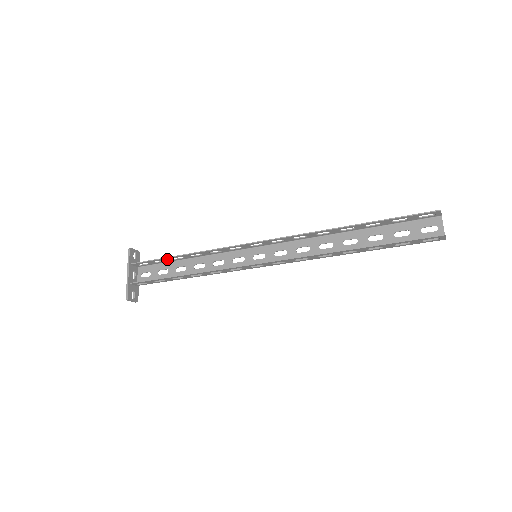
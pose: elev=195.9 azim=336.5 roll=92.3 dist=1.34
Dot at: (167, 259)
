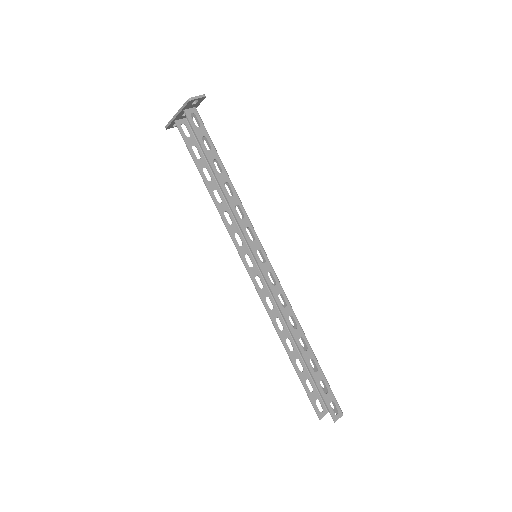
Dot at: (210, 155)
